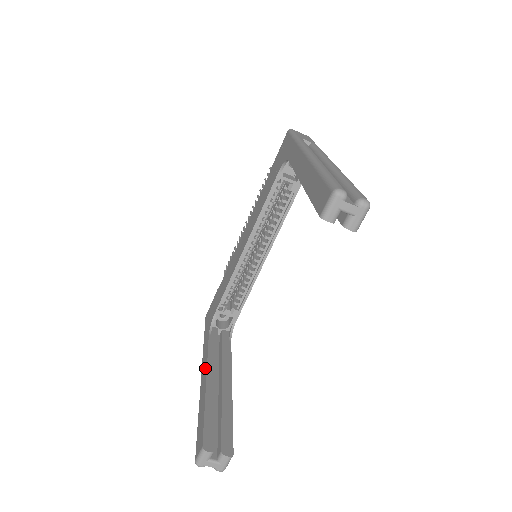
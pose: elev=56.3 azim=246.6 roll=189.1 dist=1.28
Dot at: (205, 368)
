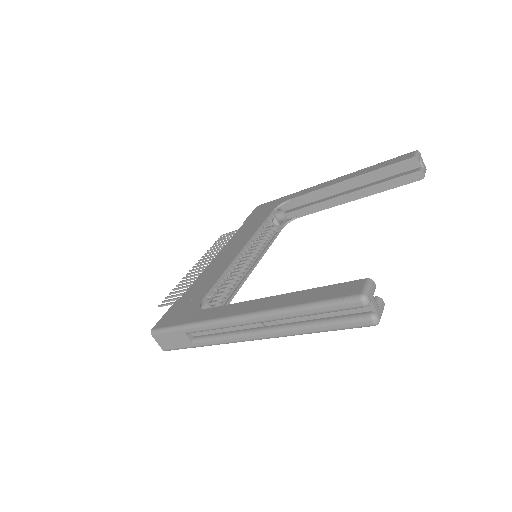
Dot at: (250, 303)
